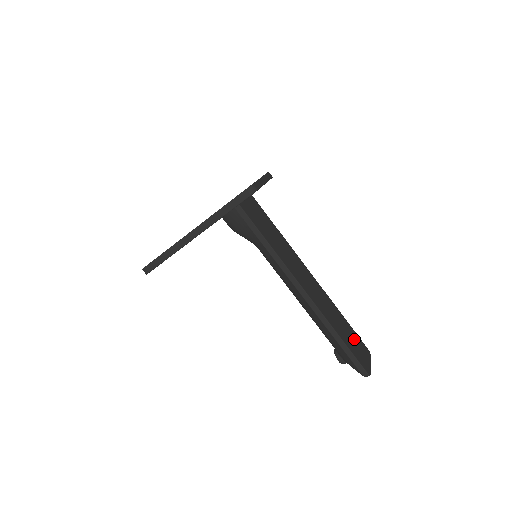
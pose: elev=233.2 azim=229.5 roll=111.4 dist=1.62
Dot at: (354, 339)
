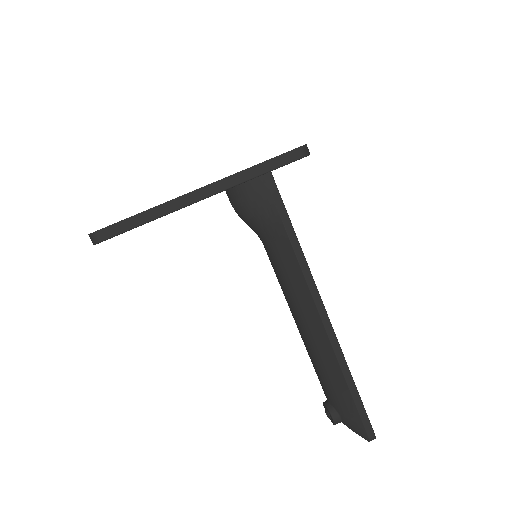
Dot at: occluded
